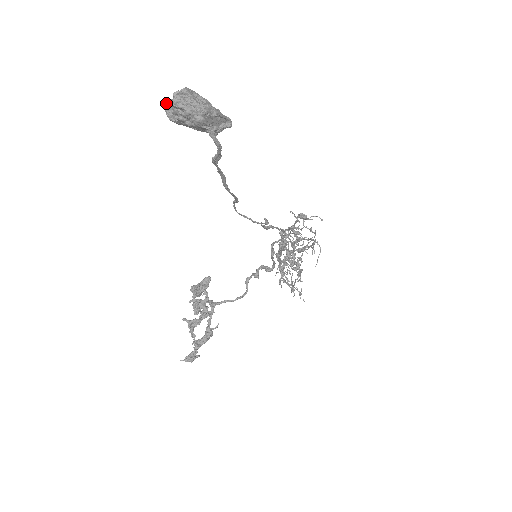
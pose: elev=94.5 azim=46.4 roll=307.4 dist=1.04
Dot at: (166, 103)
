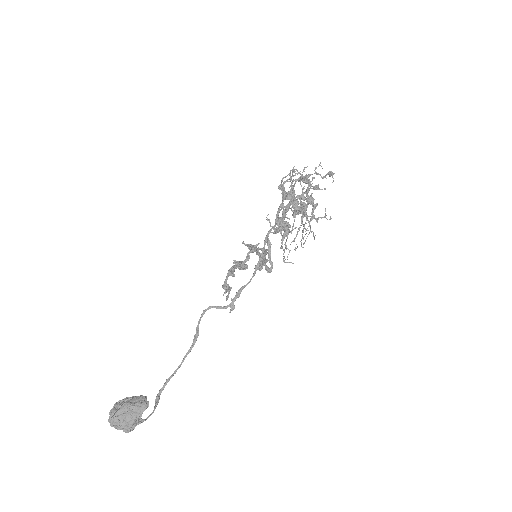
Dot at: occluded
